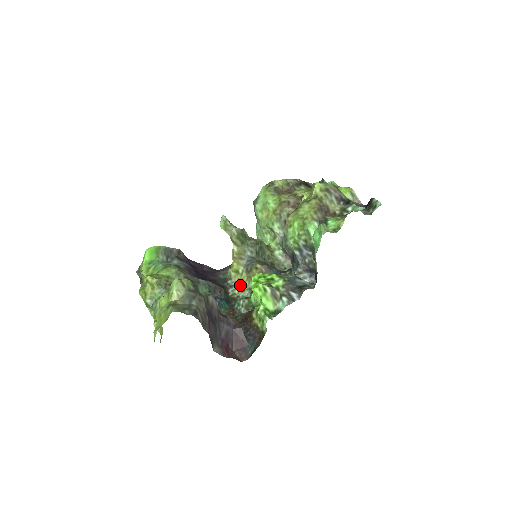
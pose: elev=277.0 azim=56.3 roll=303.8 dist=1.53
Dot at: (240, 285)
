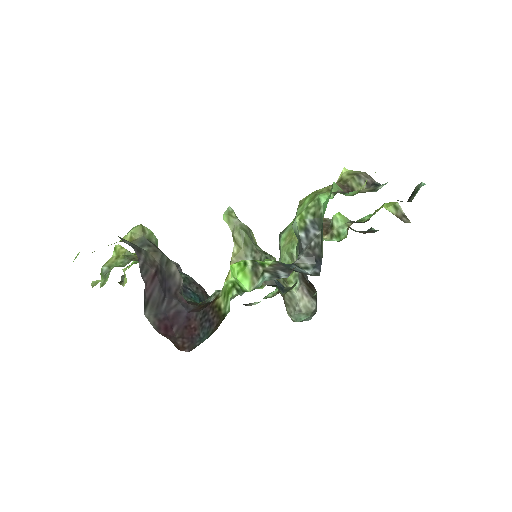
Dot at: occluded
